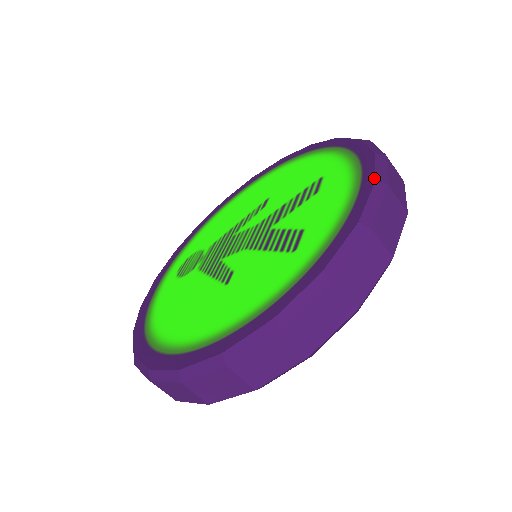
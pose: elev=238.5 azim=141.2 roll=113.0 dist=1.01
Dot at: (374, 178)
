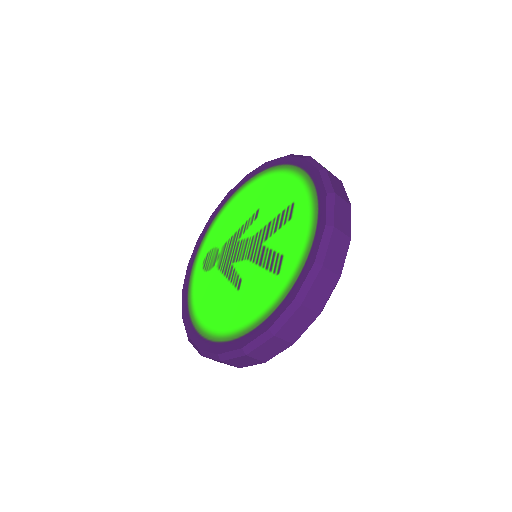
Dot at: (325, 222)
